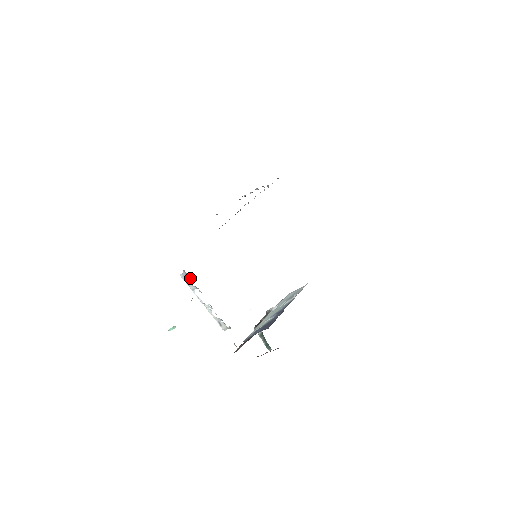
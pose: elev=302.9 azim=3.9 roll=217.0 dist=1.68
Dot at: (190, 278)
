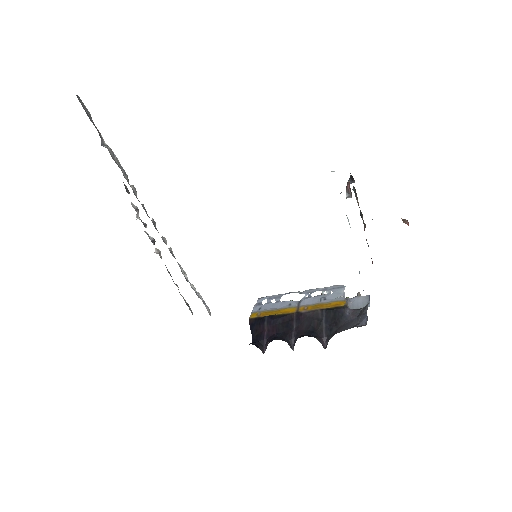
Dot at: (265, 306)
